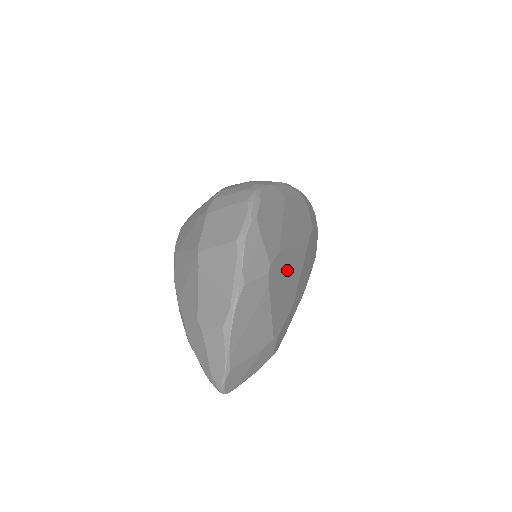
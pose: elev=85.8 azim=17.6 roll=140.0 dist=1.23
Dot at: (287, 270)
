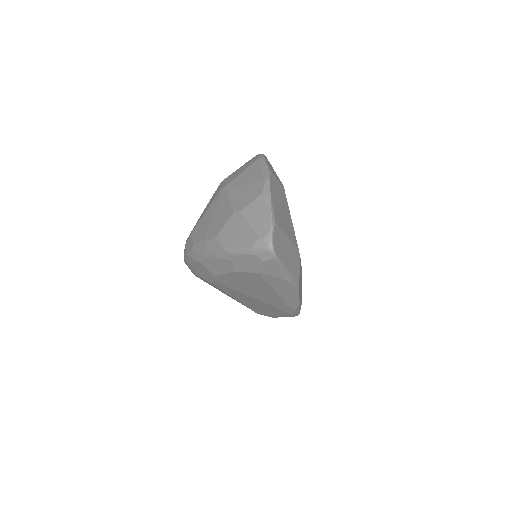
Dot at: occluded
